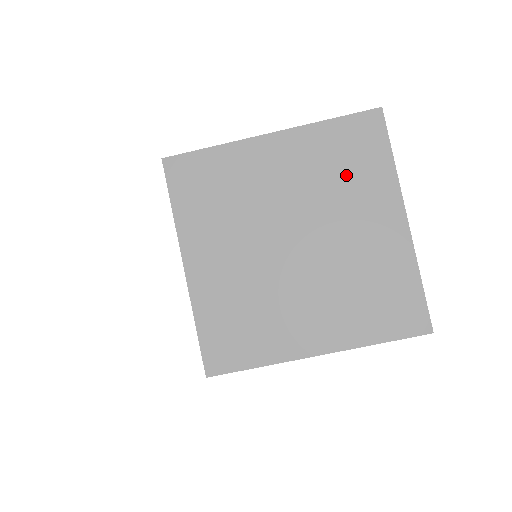
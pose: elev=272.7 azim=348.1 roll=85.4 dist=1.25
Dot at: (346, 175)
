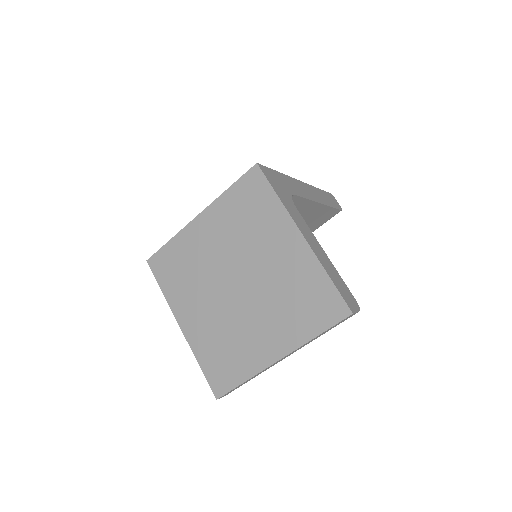
Dot at: (293, 304)
